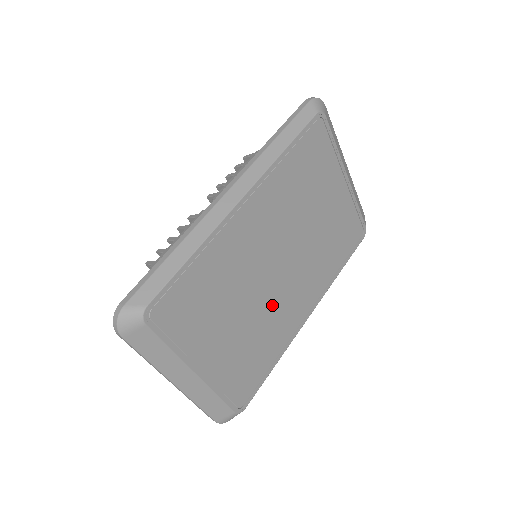
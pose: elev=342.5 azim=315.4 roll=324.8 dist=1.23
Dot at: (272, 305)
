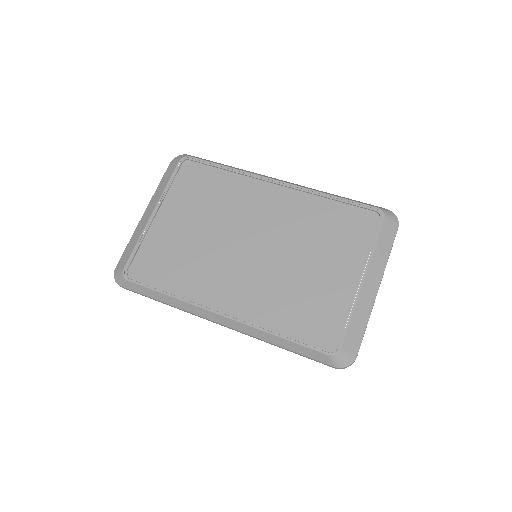
Dot at: (217, 257)
